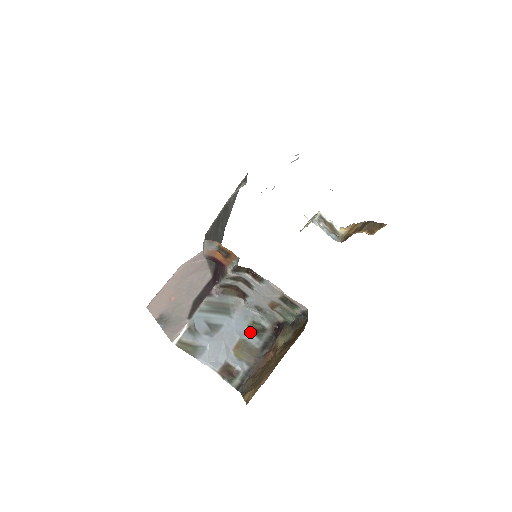
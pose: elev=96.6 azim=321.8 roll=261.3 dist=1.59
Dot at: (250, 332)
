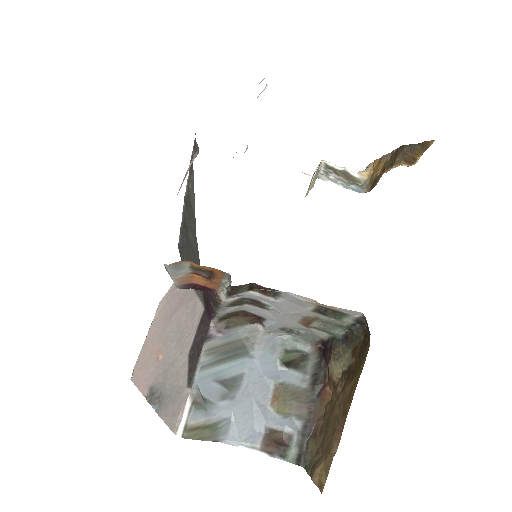
Dot at: (286, 368)
